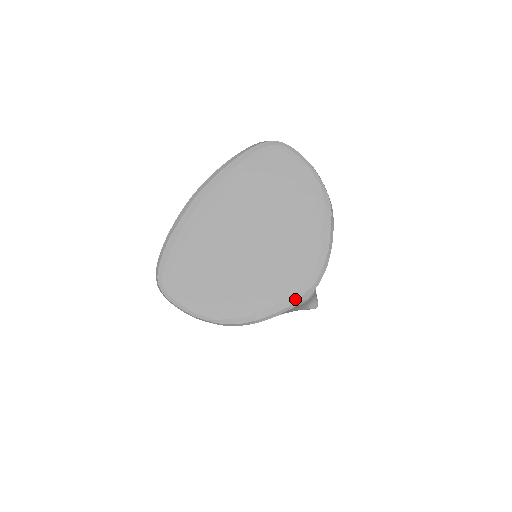
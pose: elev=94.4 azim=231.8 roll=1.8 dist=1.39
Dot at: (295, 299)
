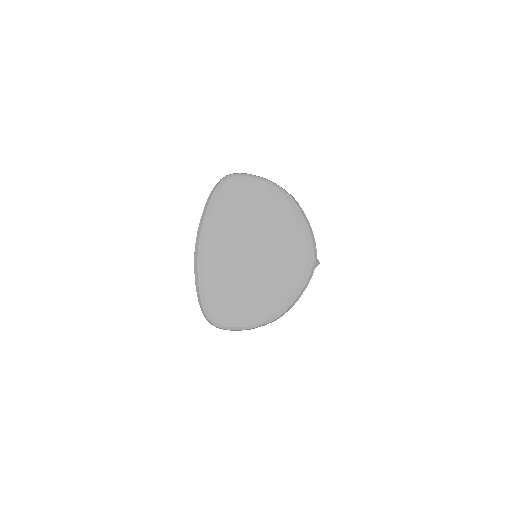
Dot at: (308, 276)
